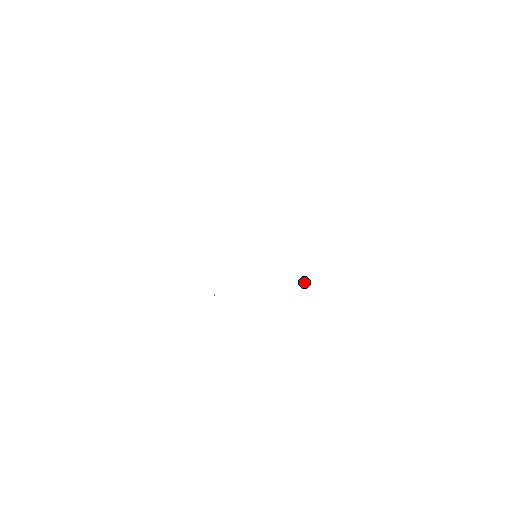
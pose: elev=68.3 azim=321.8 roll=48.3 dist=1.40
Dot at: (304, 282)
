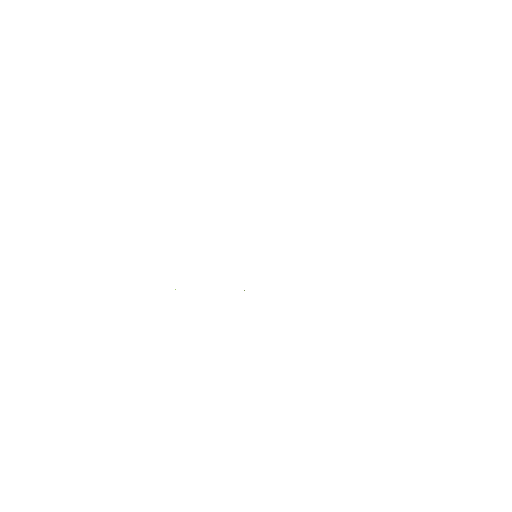
Dot at: occluded
